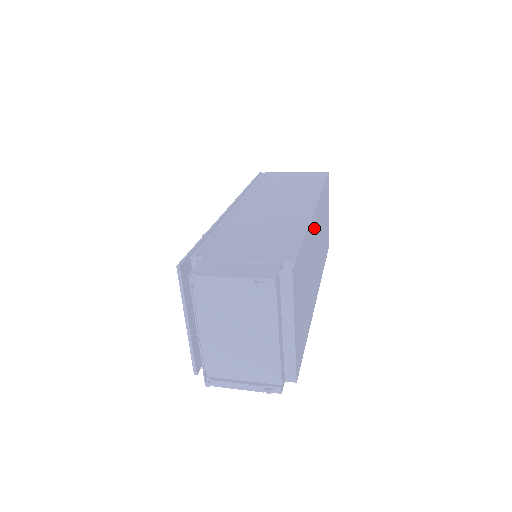
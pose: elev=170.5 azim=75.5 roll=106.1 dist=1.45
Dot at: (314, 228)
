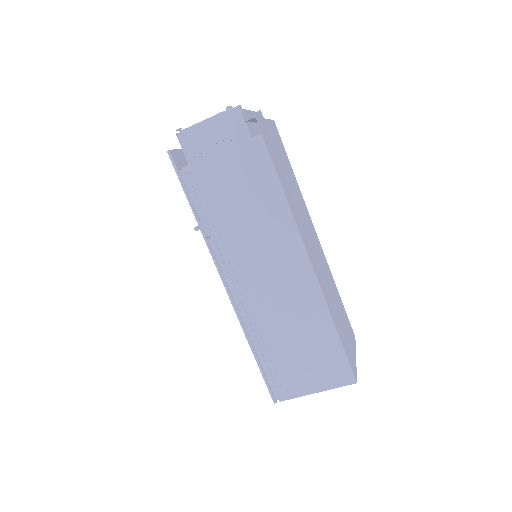
Dot at: (312, 229)
